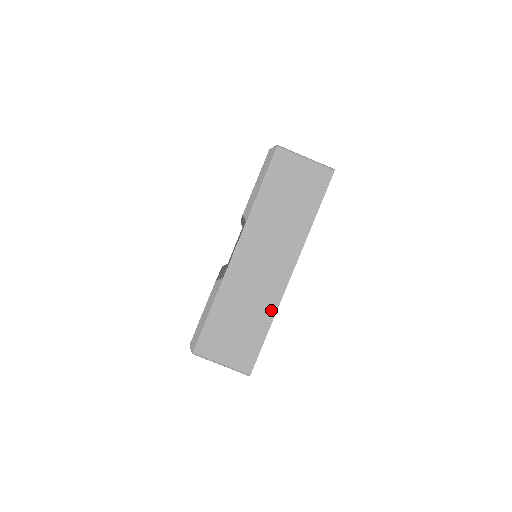
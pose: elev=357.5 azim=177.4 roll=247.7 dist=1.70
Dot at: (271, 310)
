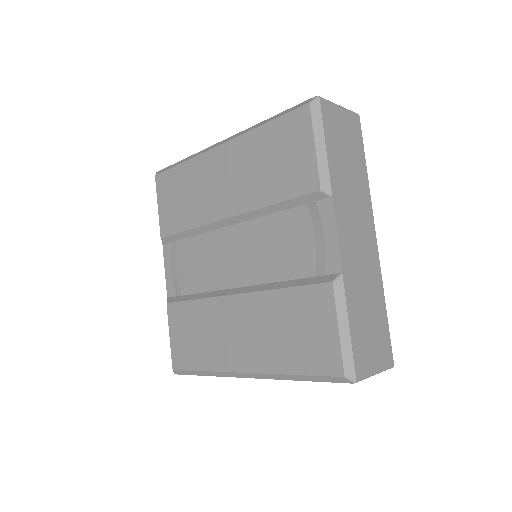
Dot at: (380, 285)
